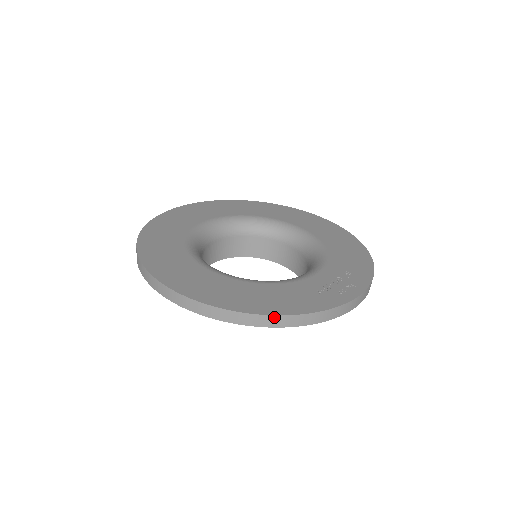
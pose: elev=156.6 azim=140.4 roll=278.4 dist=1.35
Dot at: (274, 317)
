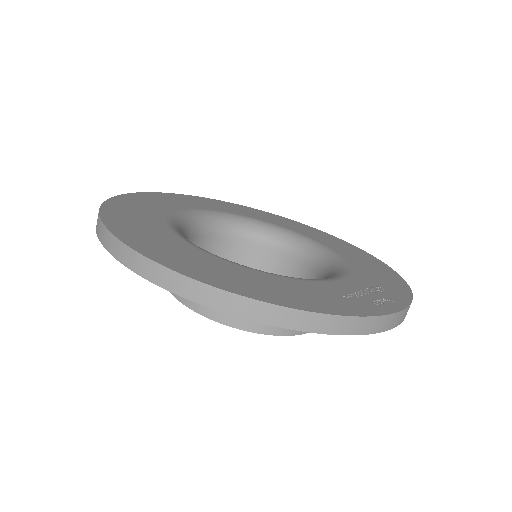
Dot at: (287, 310)
